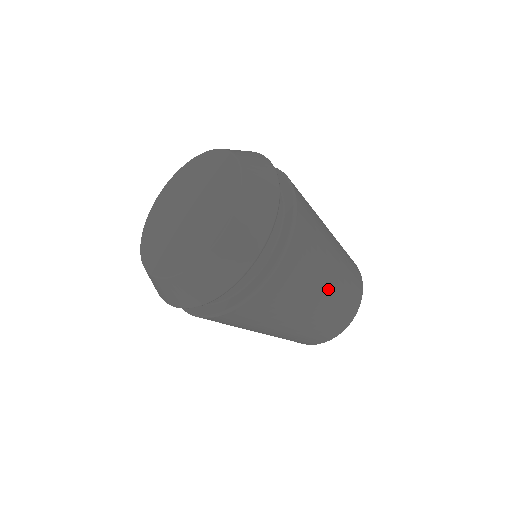
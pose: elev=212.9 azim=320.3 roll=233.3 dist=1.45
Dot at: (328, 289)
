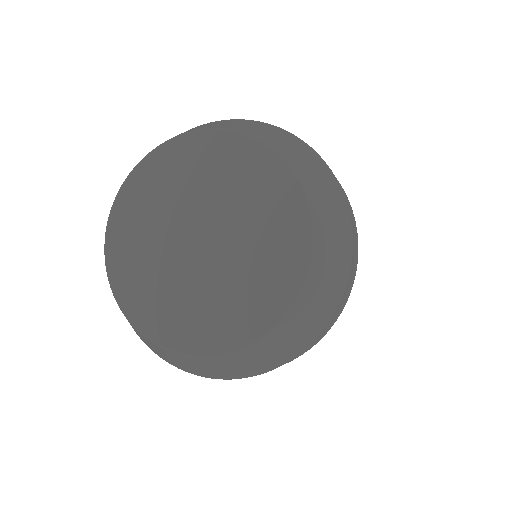
Dot at: occluded
